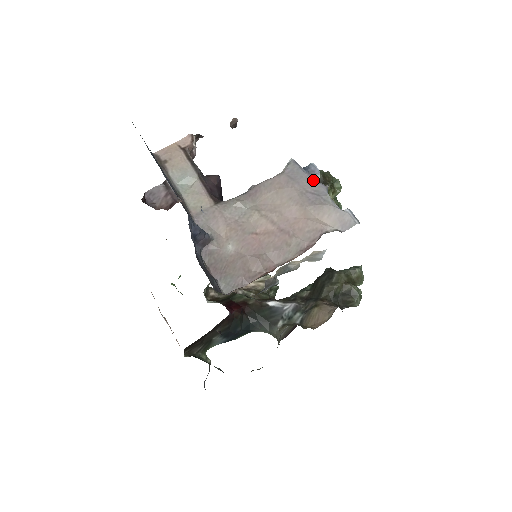
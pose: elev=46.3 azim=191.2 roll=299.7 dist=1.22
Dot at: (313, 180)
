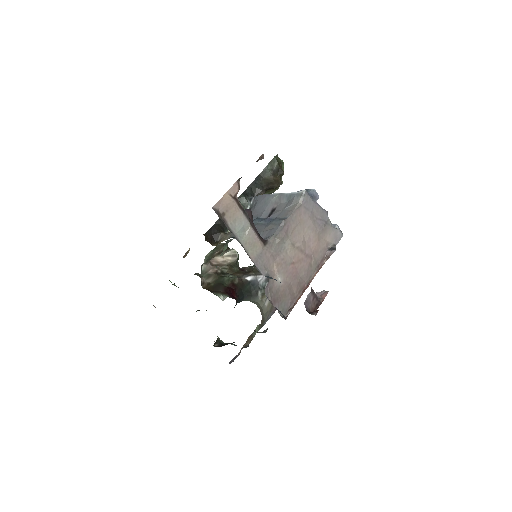
Dot at: (320, 208)
